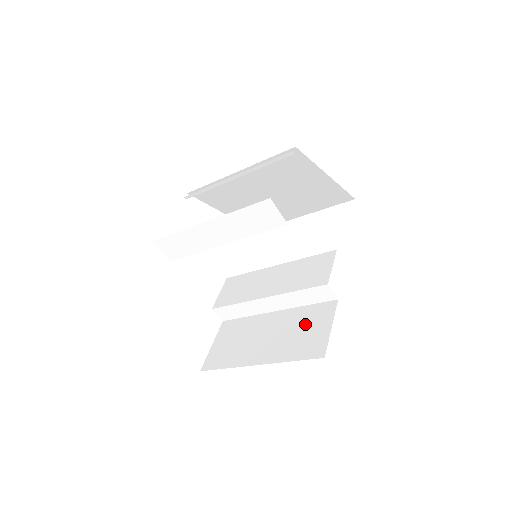
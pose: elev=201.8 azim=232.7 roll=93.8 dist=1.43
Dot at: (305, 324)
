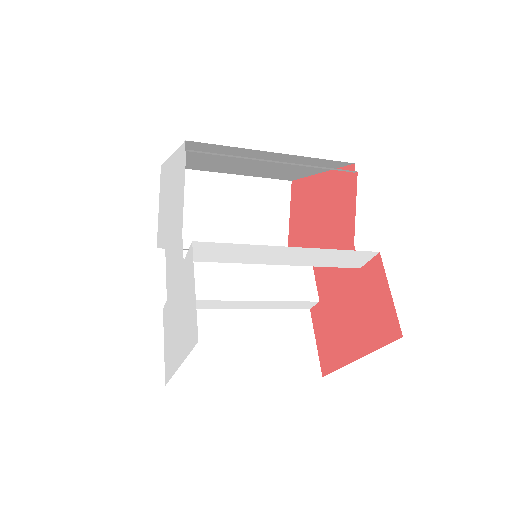
Dot at: (287, 334)
